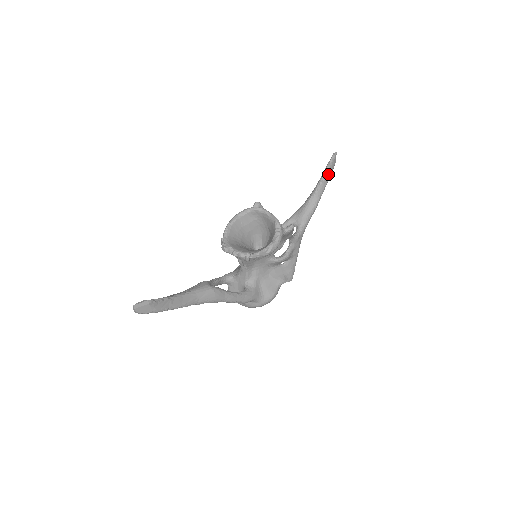
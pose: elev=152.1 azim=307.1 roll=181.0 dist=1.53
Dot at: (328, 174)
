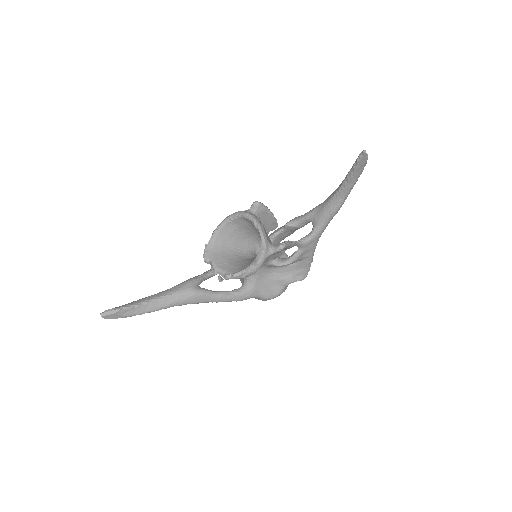
Dot at: (355, 173)
